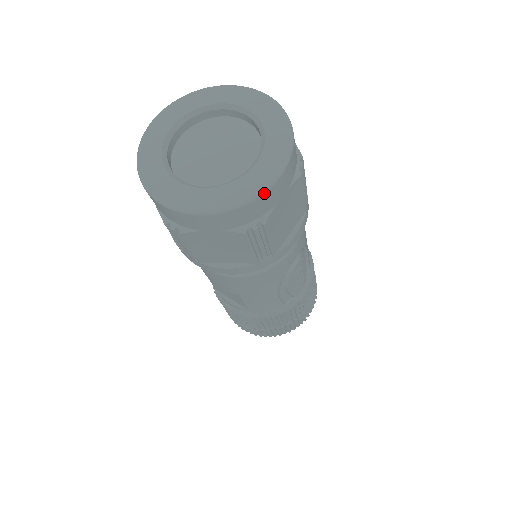
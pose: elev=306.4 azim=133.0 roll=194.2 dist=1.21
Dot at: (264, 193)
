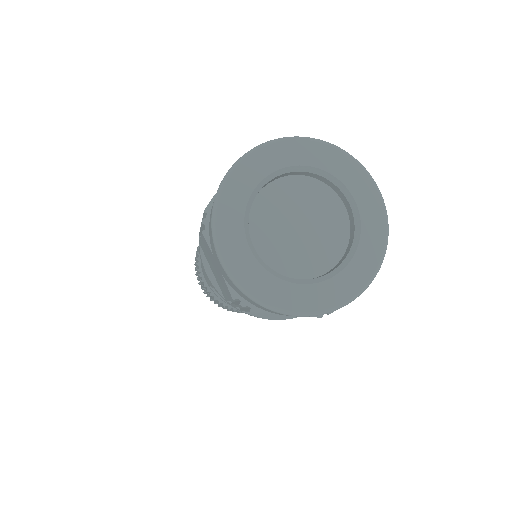
Dot at: (359, 295)
